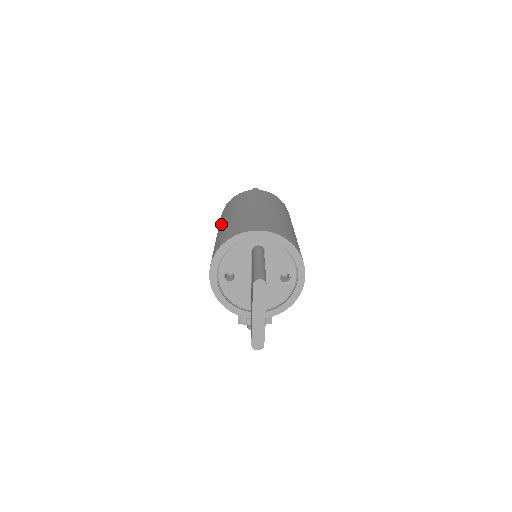
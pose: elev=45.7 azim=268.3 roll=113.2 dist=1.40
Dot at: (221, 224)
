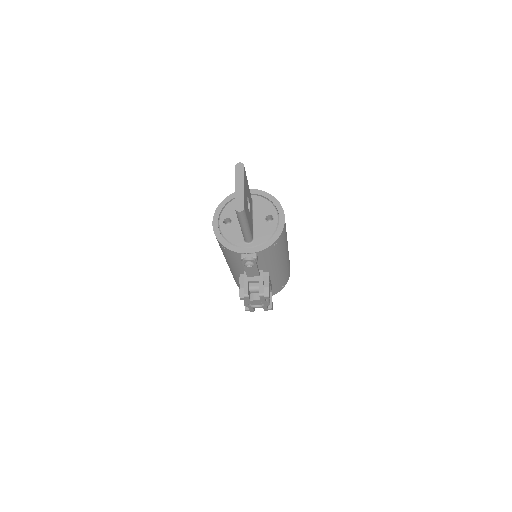
Dot at: occluded
